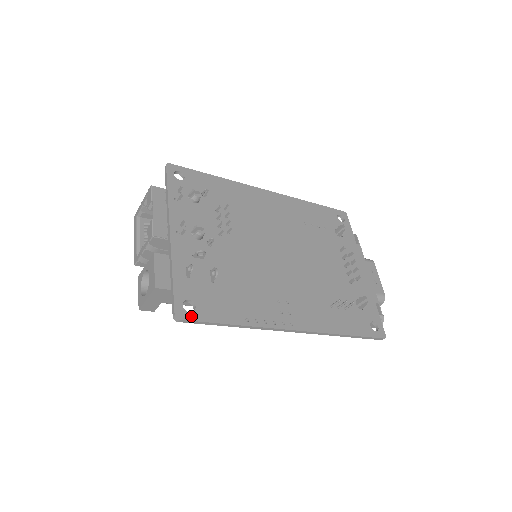
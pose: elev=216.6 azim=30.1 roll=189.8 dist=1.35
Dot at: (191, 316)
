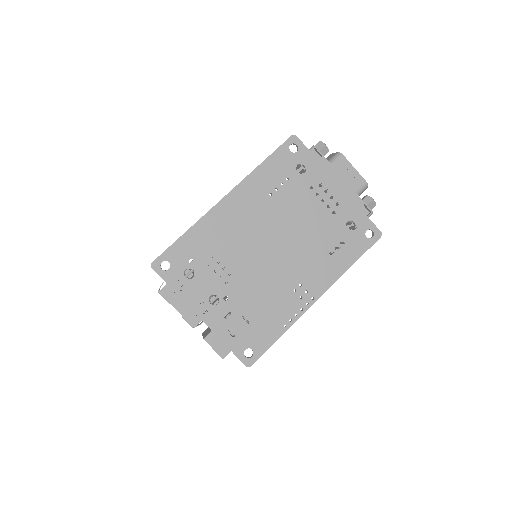
Dot at: (254, 358)
